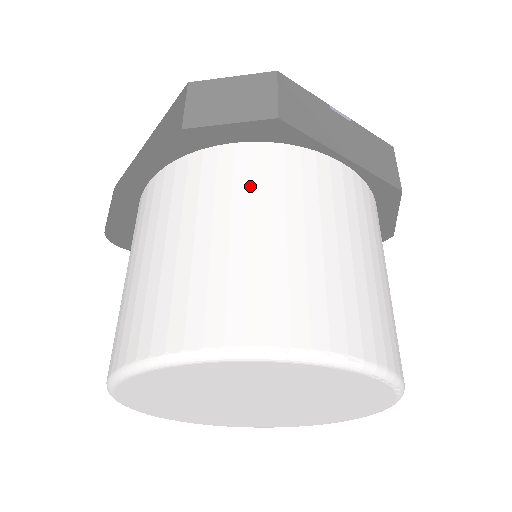
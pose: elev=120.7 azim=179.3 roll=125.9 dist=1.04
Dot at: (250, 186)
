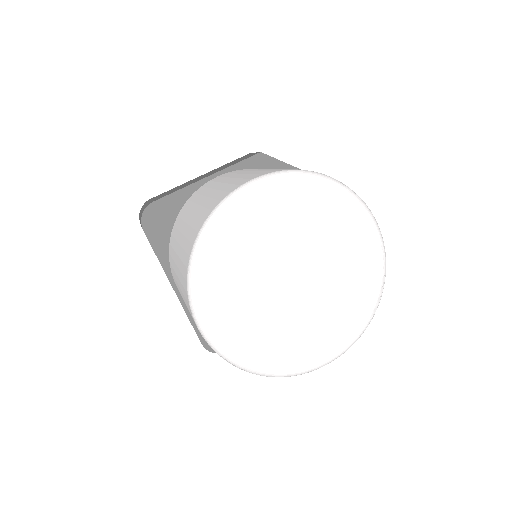
Dot at: occluded
